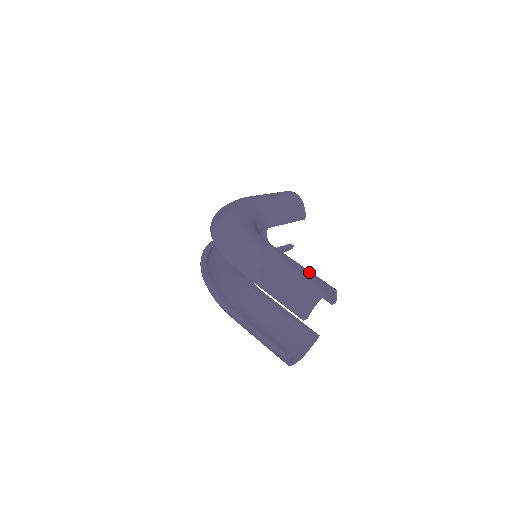
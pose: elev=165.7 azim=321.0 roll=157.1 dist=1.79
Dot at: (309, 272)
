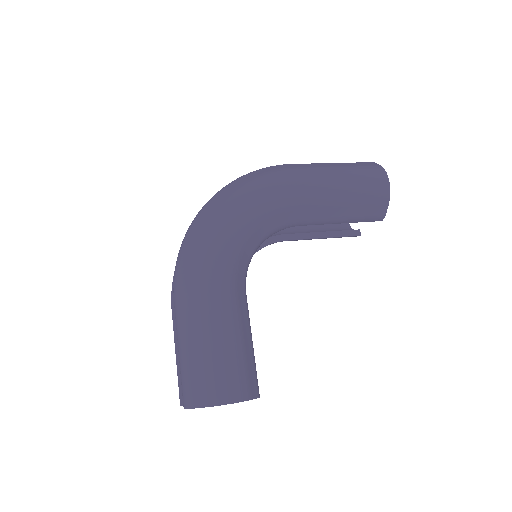
Dot at: (230, 361)
